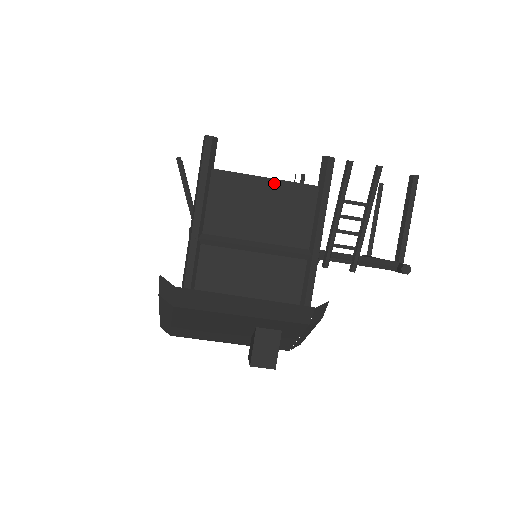
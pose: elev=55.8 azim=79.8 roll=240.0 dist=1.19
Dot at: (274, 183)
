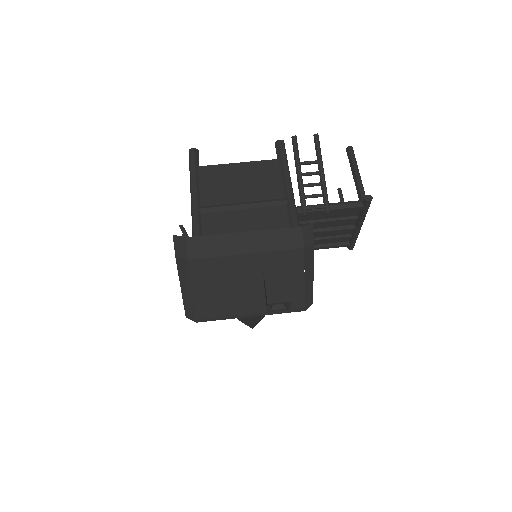
Dot at: (245, 165)
